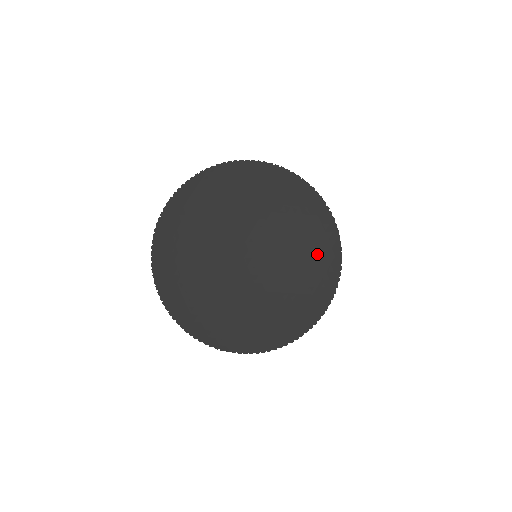
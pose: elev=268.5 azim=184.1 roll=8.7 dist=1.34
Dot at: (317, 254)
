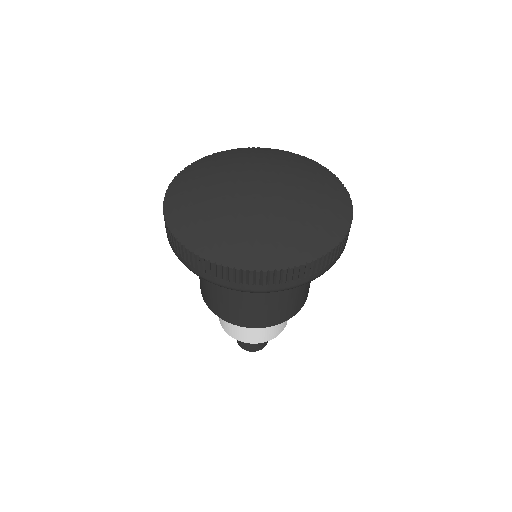
Dot at: (316, 229)
